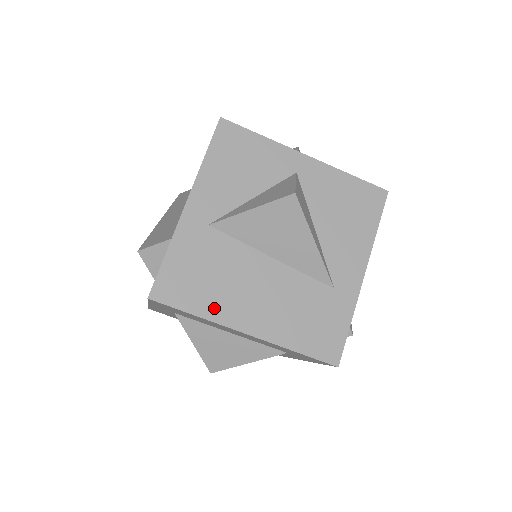
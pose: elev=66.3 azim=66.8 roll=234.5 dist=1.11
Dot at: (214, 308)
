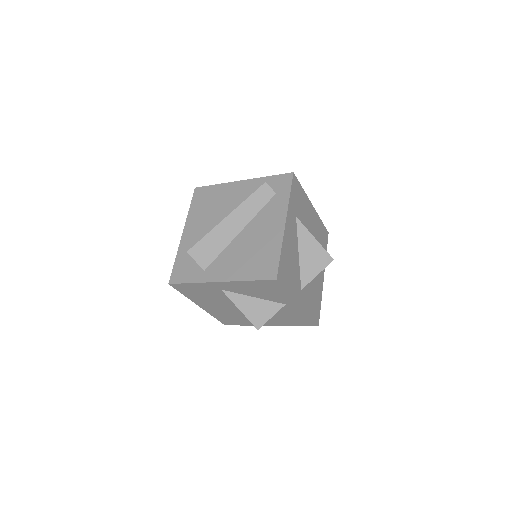
Dot at: (194, 298)
